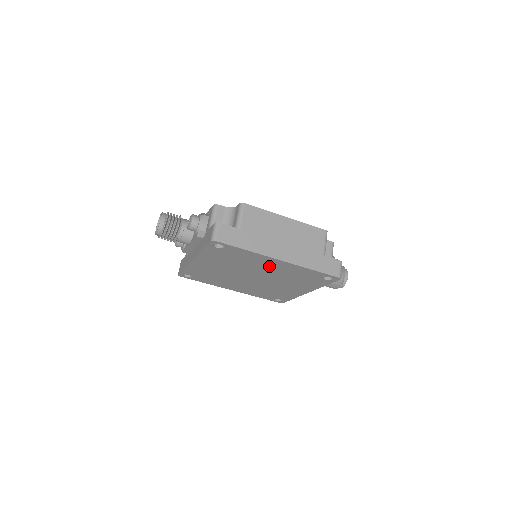
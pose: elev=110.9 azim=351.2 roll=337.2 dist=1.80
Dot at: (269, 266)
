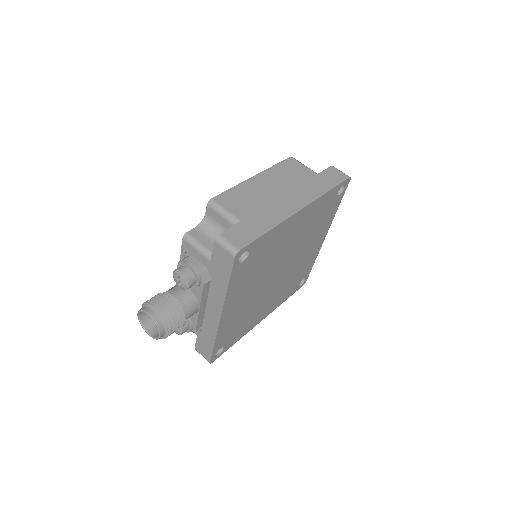
Dot at: (292, 234)
